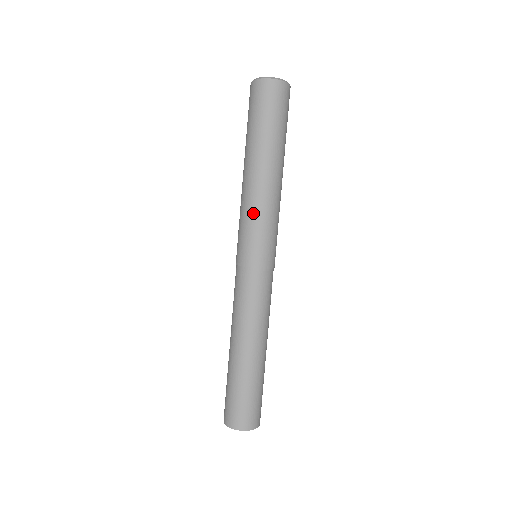
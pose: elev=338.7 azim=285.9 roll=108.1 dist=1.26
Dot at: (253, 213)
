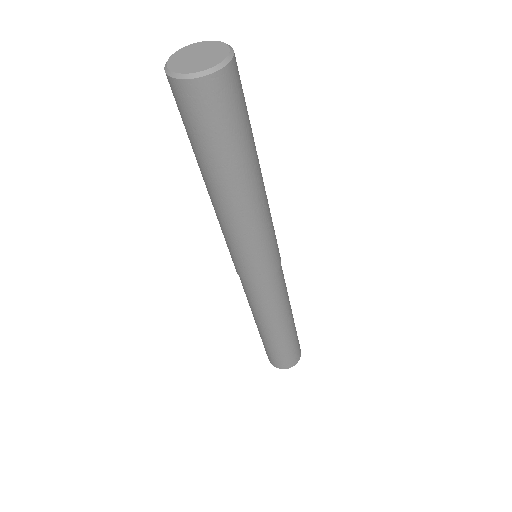
Dot at: (222, 231)
